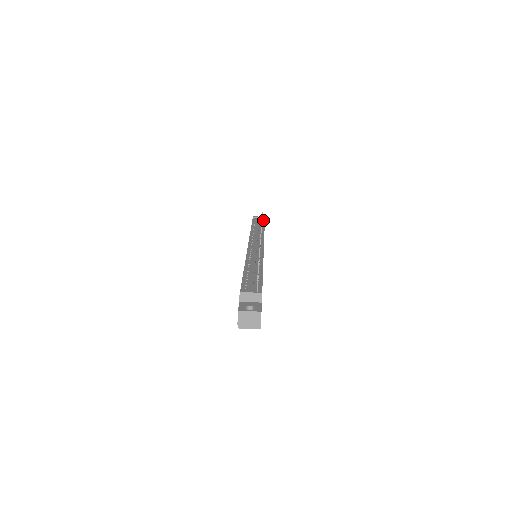
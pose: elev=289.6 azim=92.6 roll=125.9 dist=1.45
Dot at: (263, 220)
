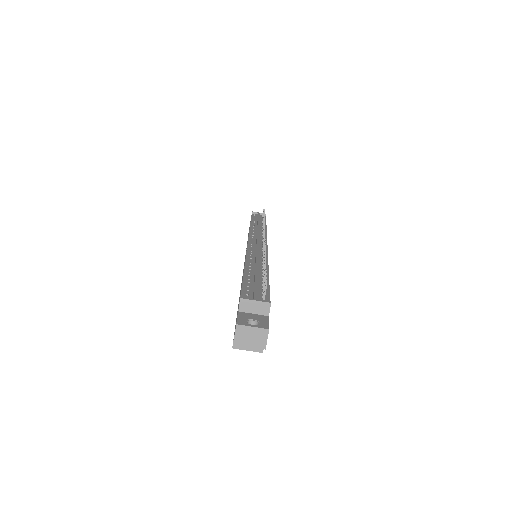
Dot at: occluded
